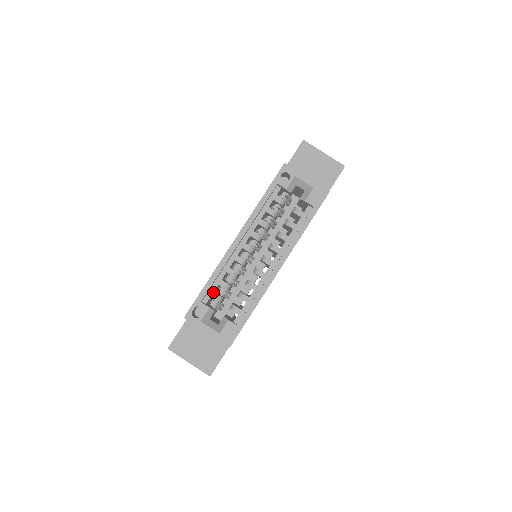
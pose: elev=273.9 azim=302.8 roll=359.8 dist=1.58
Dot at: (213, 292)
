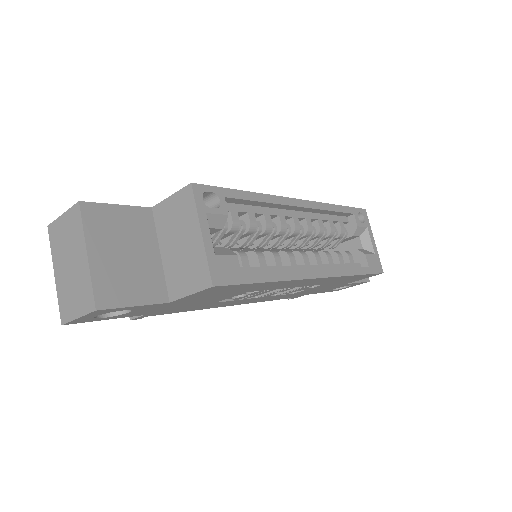
Dot at: (237, 210)
